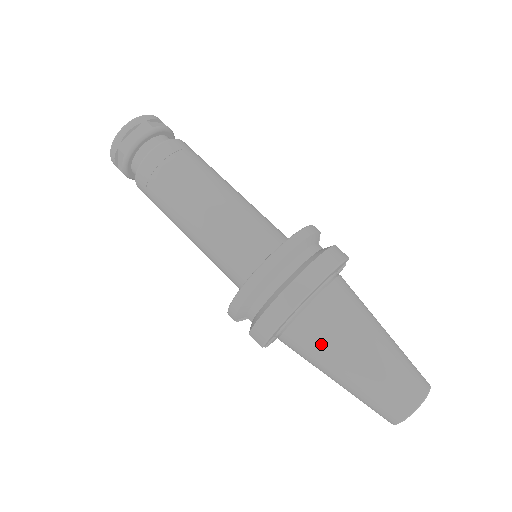
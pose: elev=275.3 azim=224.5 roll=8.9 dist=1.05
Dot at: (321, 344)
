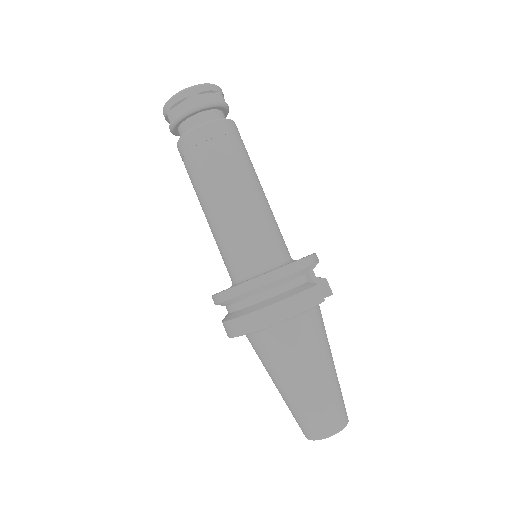
Dot at: (266, 360)
